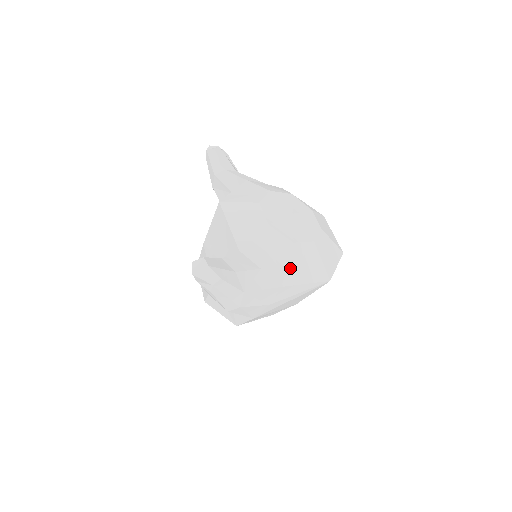
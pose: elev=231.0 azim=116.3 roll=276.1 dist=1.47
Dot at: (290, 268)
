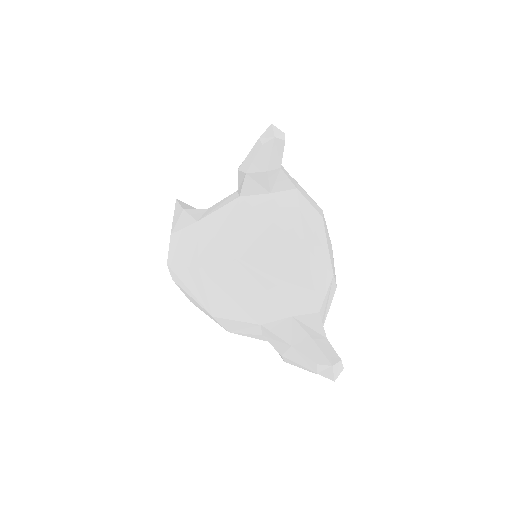
Dot at: (328, 310)
